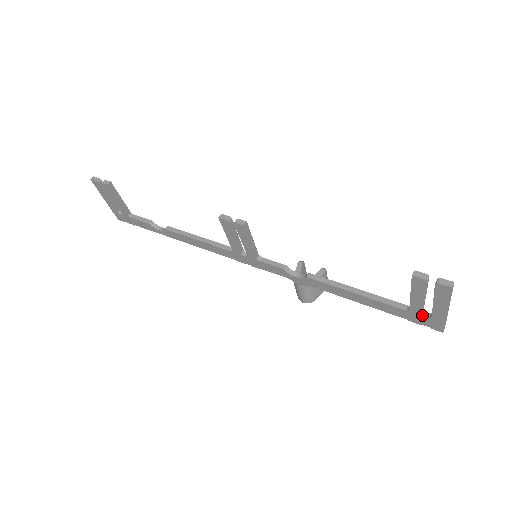
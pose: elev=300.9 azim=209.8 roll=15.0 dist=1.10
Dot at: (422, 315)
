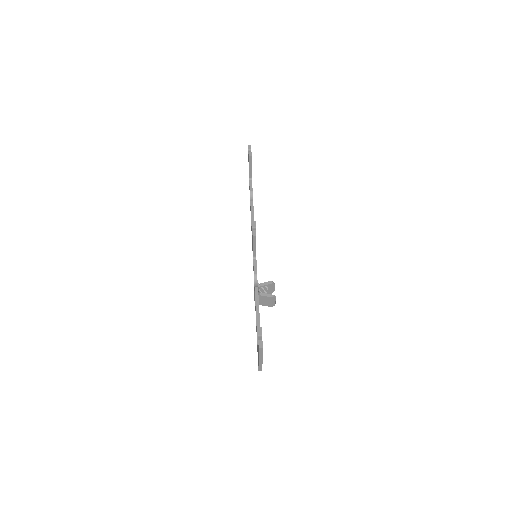
Dot at: occluded
